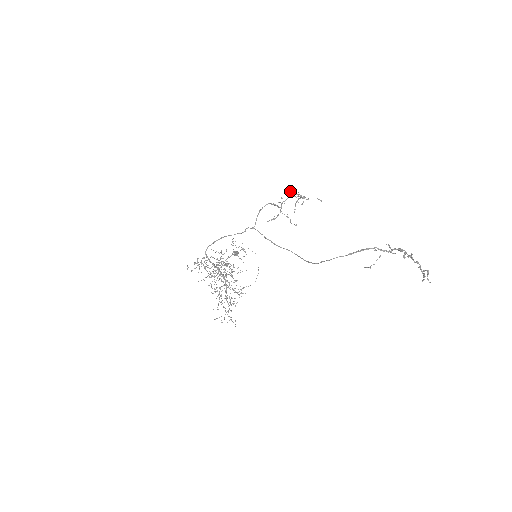
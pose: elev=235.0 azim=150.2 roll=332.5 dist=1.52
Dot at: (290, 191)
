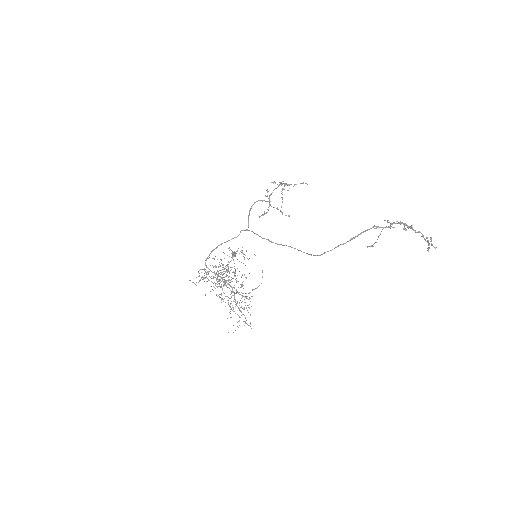
Dot at: (274, 181)
